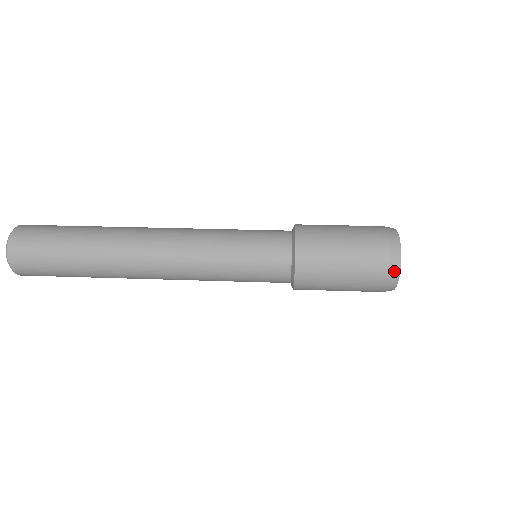
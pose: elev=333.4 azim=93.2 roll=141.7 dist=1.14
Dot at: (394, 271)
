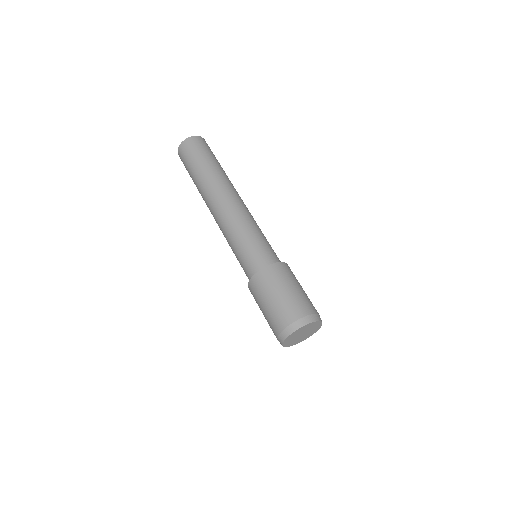
Dot at: (282, 336)
